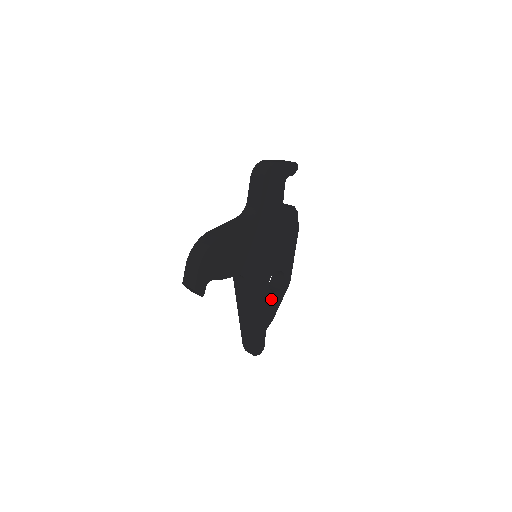
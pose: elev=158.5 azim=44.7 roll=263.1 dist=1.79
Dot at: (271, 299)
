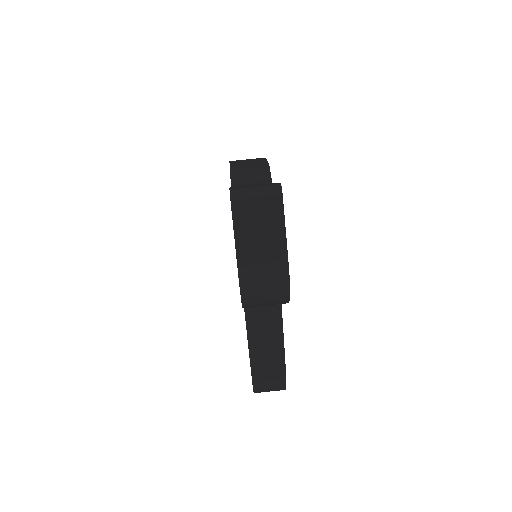
Dot at: occluded
